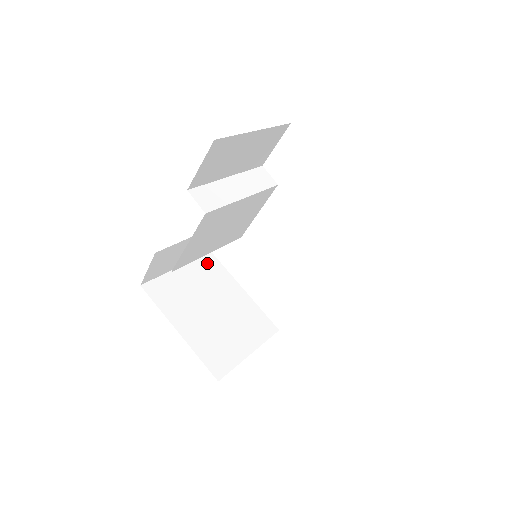
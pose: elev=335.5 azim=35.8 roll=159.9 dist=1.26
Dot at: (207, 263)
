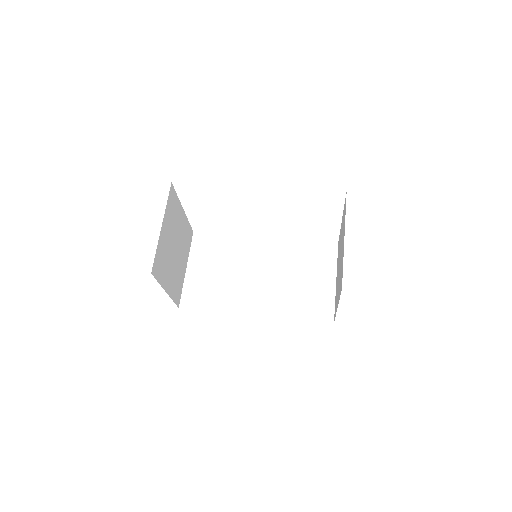
Dot at: (171, 201)
